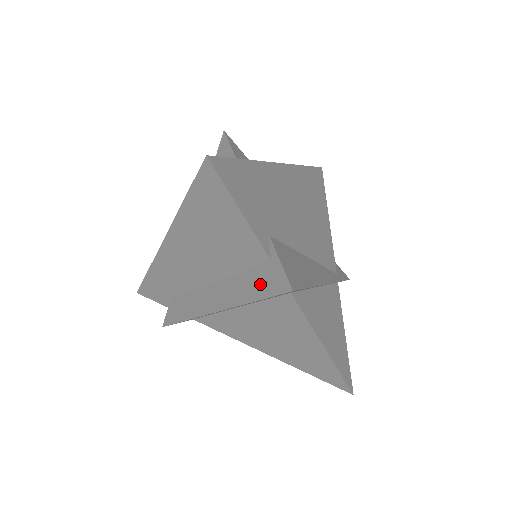
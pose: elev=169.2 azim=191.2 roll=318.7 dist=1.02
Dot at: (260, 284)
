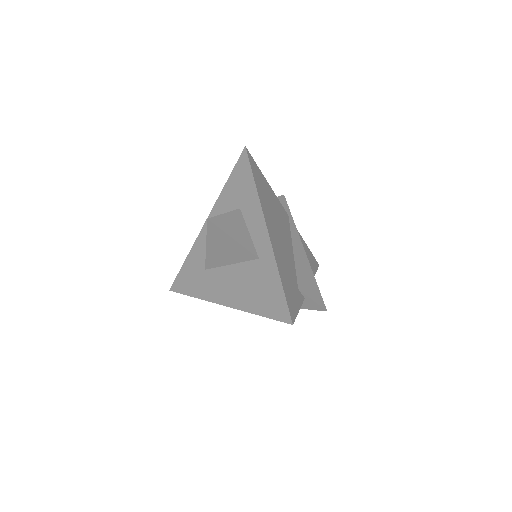
Dot at: occluded
